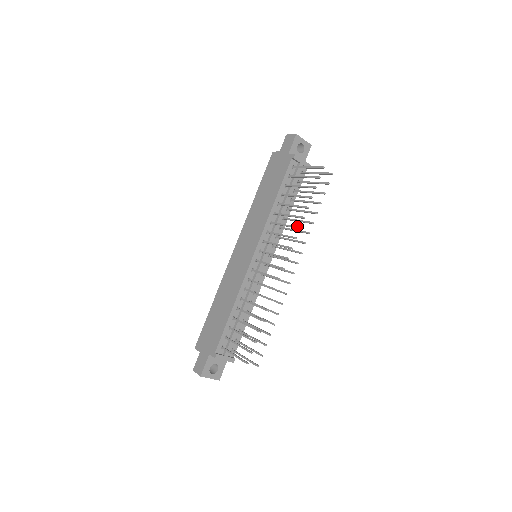
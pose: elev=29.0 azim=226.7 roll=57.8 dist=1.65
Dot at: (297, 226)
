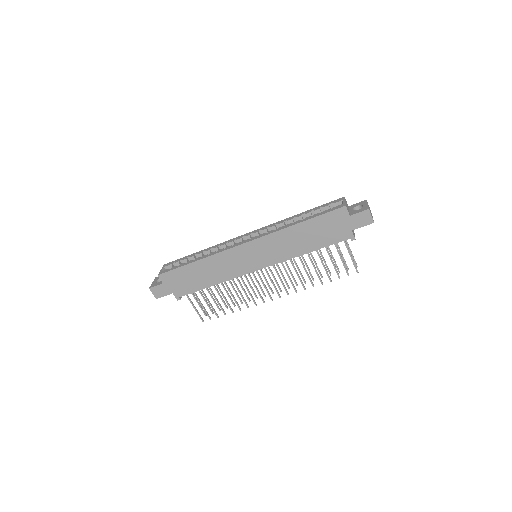
Dot at: occluded
